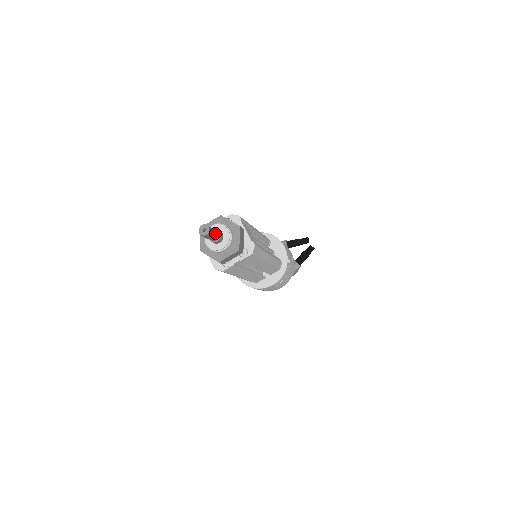
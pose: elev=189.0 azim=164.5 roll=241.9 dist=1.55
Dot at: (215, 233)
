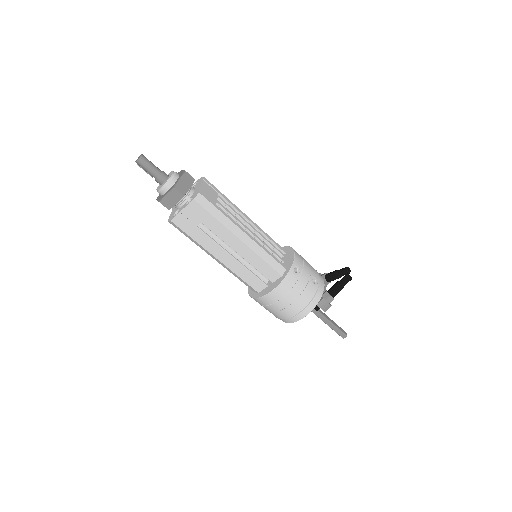
Dot at: (153, 167)
